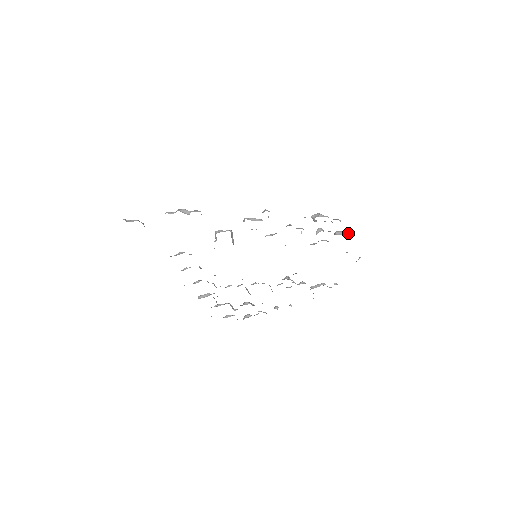
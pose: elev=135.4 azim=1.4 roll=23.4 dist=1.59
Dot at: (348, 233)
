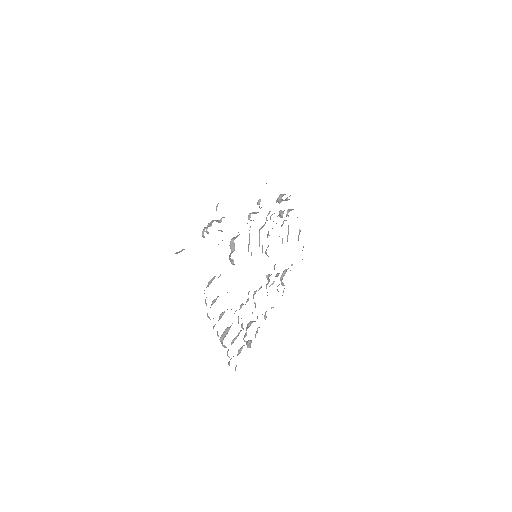
Dot at: (293, 209)
